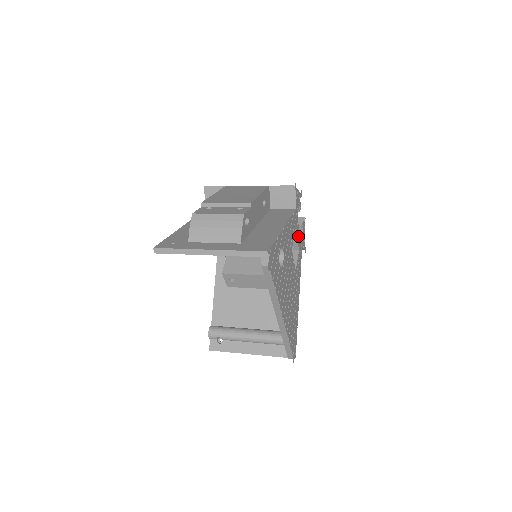
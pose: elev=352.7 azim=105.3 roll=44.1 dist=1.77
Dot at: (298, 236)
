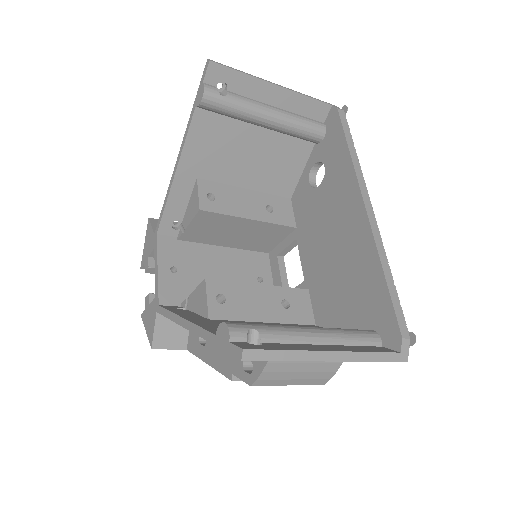
Dot at: occluded
